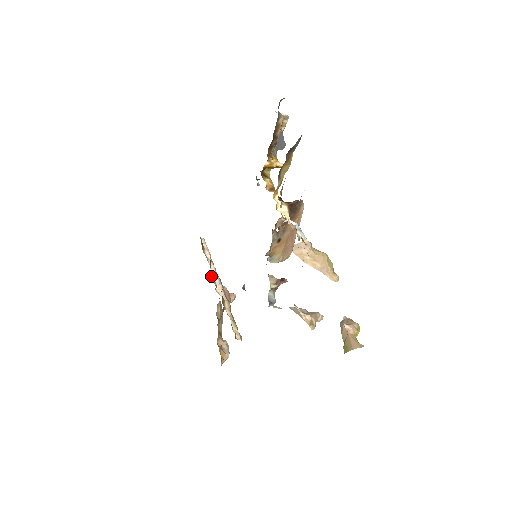
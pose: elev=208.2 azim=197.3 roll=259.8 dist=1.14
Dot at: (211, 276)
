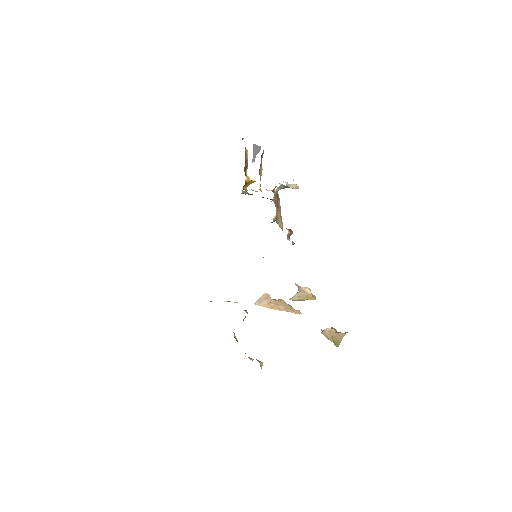
Dot at: occluded
